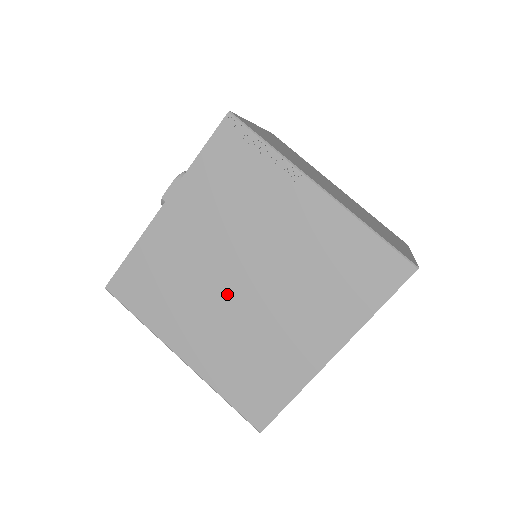
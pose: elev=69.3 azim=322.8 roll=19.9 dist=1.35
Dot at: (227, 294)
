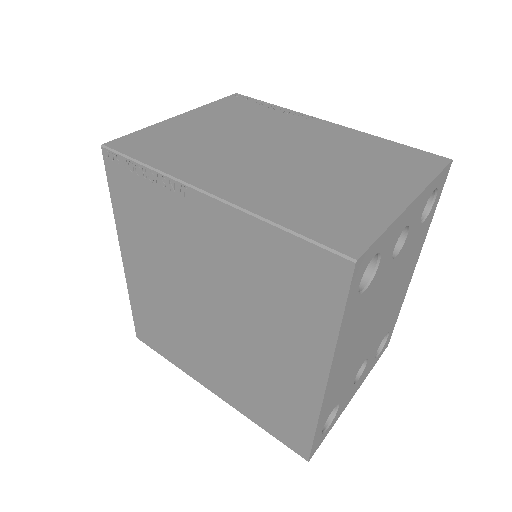
Dot at: (207, 330)
